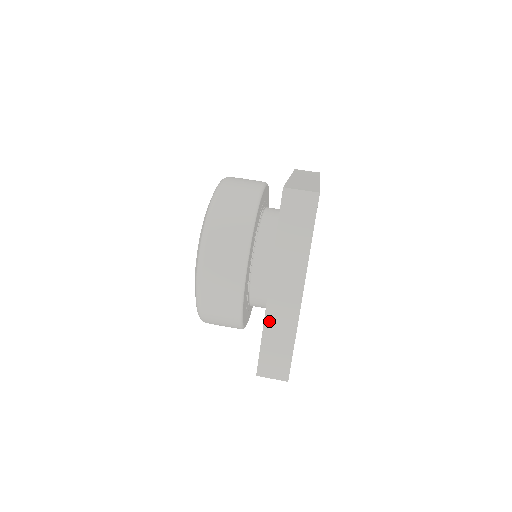
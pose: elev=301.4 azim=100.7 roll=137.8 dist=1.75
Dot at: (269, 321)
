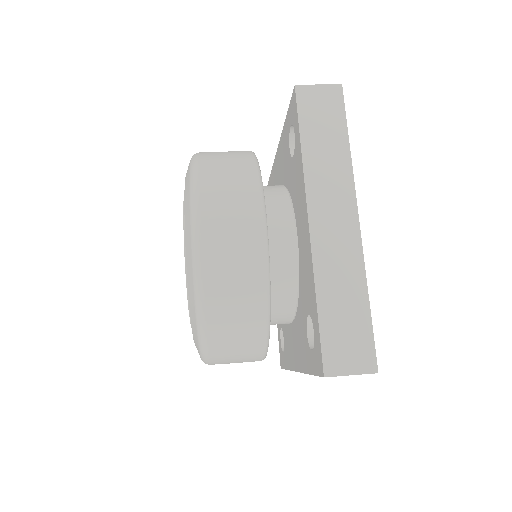
Dot at: (321, 273)
